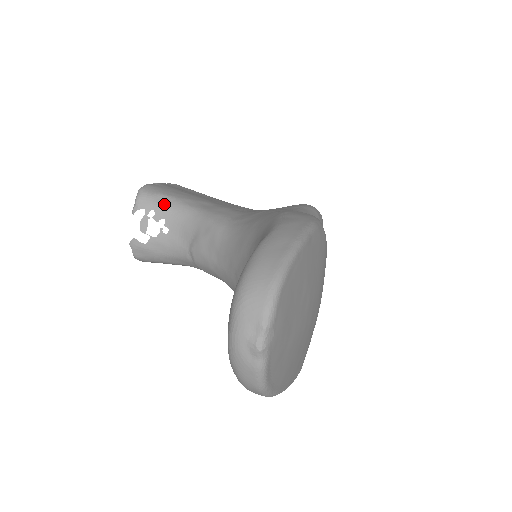
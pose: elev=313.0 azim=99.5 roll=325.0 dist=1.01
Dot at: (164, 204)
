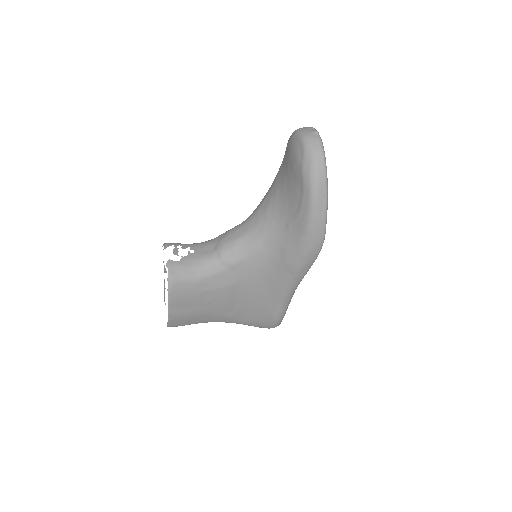
Dot at: (186, 244)
